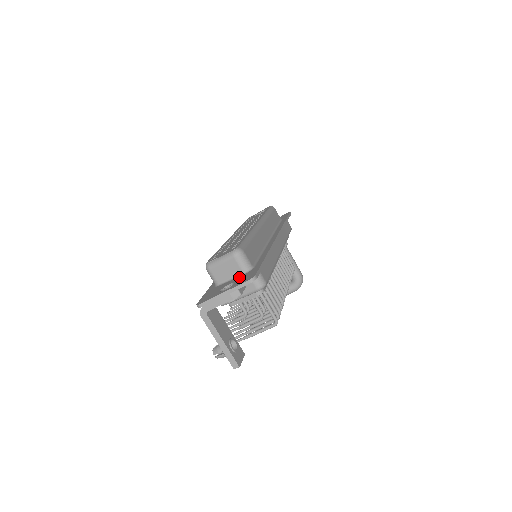
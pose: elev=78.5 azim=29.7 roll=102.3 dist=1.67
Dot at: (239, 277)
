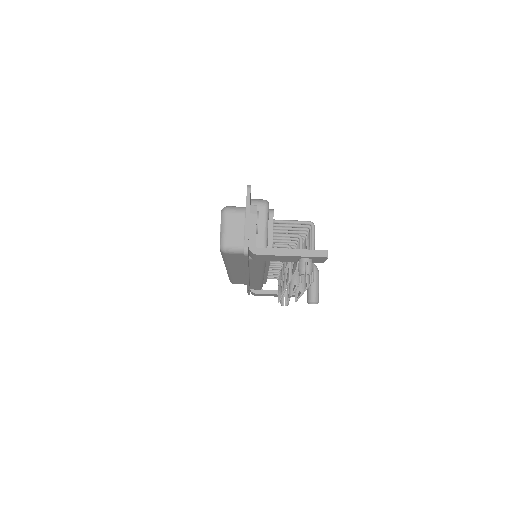
Dot at: occluded
